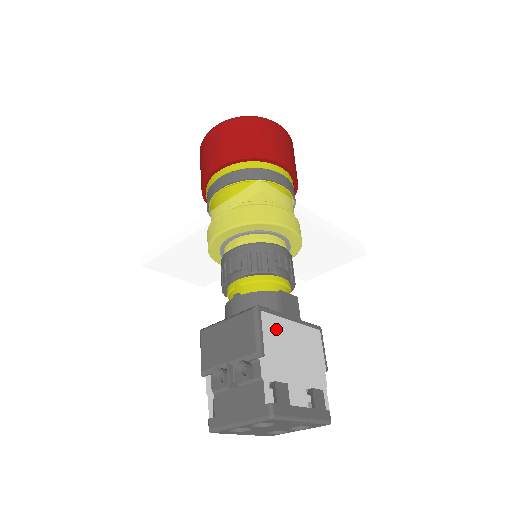
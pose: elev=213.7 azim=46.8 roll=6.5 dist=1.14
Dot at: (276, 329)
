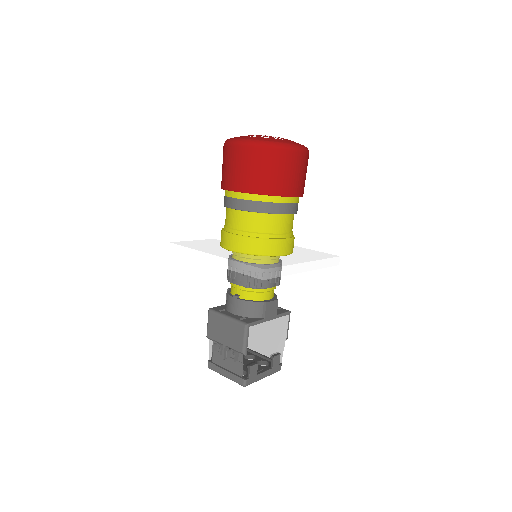
Dot at: (258, 333)
